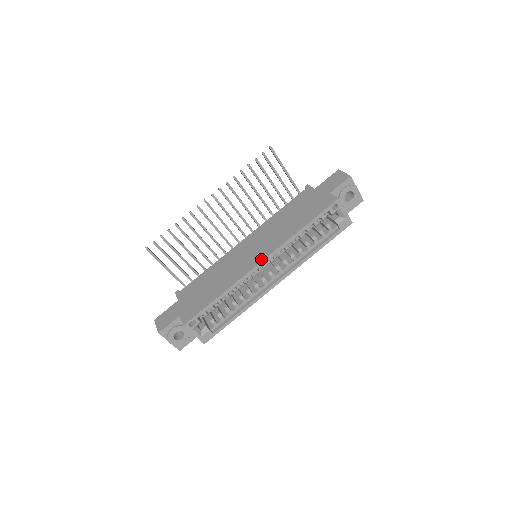
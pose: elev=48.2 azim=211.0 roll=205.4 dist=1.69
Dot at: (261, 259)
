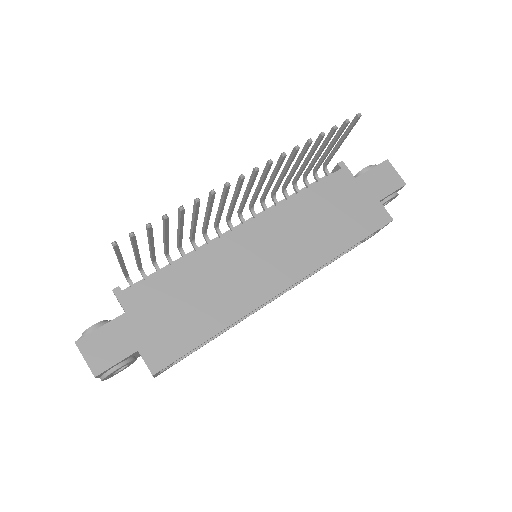
Dot at: (285, 284)
